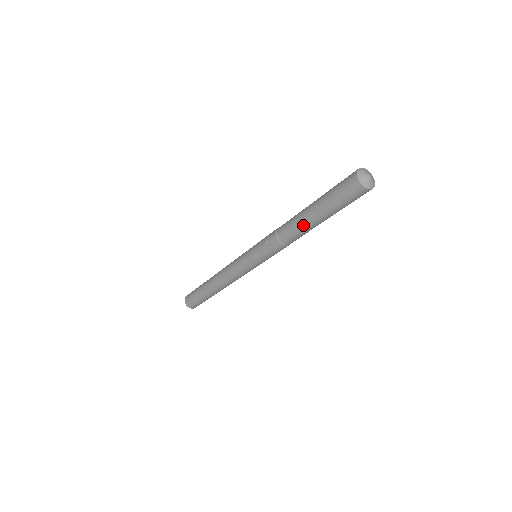
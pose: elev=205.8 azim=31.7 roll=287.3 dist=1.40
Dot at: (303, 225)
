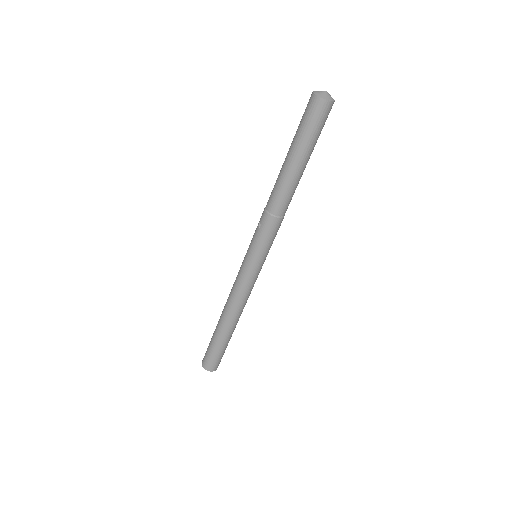
Dot at: (283, 178)
